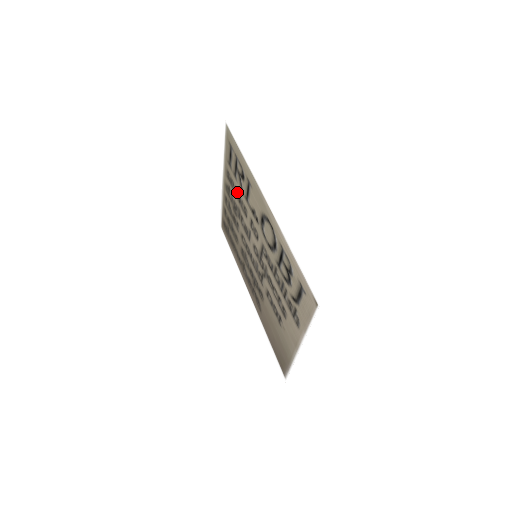
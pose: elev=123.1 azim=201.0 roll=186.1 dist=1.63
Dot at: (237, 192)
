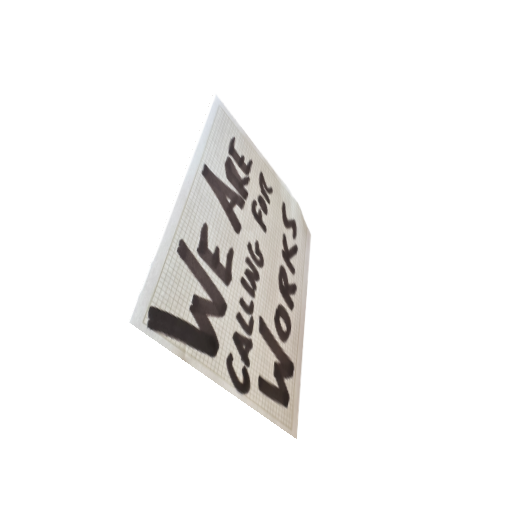
Dot at: (245, 175)
